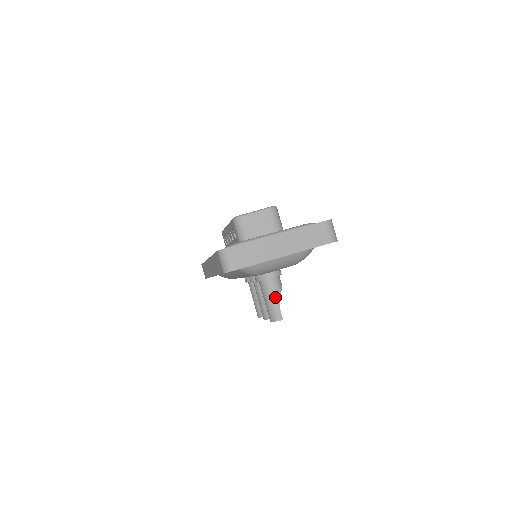
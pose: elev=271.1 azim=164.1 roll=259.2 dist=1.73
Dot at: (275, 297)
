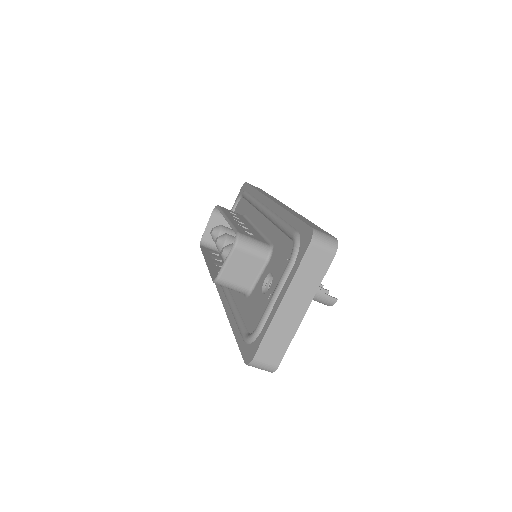
Dot at: occluded
